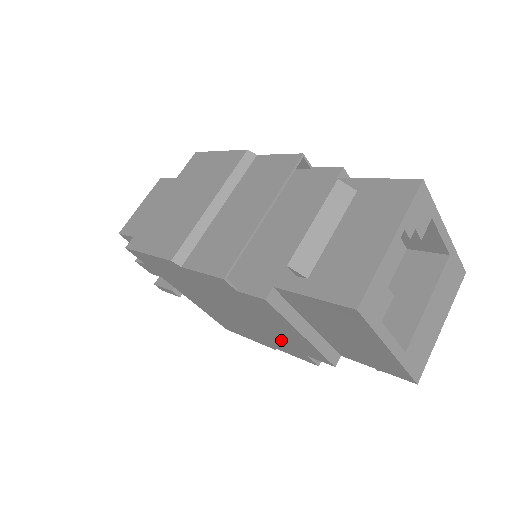
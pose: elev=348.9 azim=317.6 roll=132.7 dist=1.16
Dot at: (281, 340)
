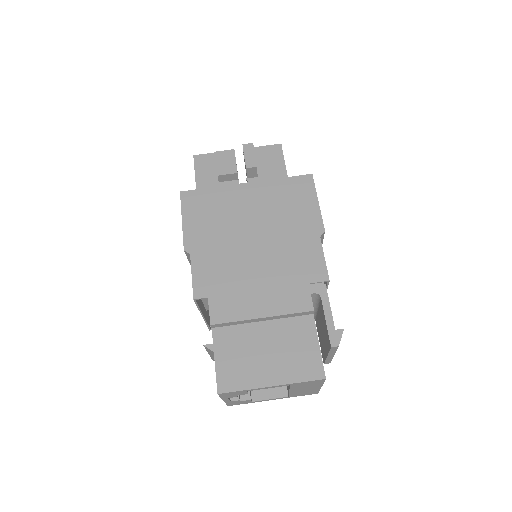
Dot at: occluded
